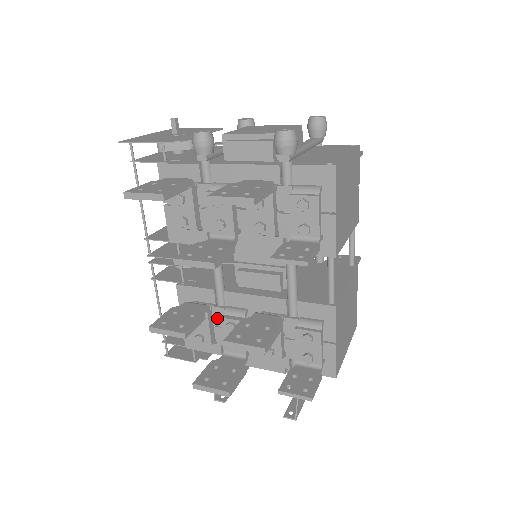
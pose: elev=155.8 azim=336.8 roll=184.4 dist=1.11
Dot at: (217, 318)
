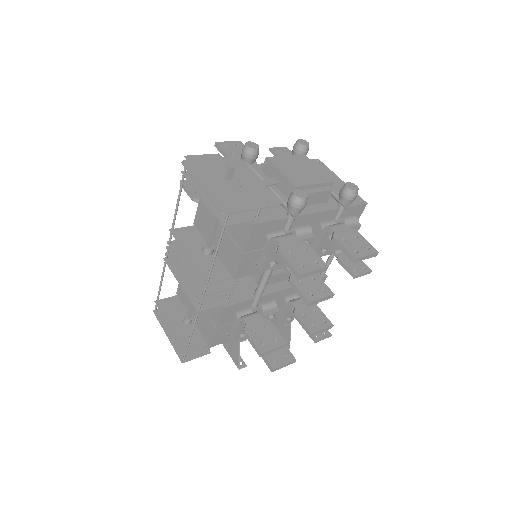
Dot at: occluded
